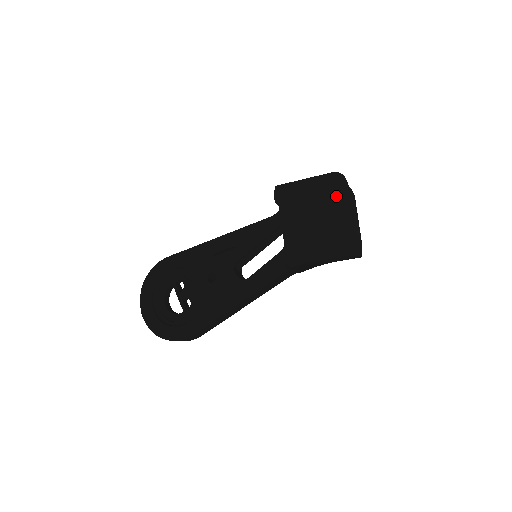
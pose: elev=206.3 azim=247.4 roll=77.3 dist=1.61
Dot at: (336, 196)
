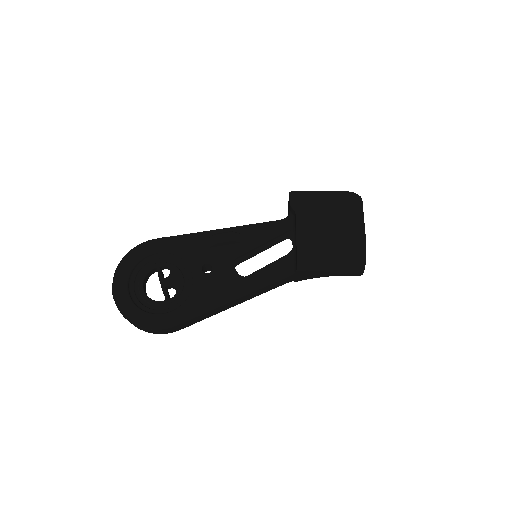
Dot at: (352, 212)
